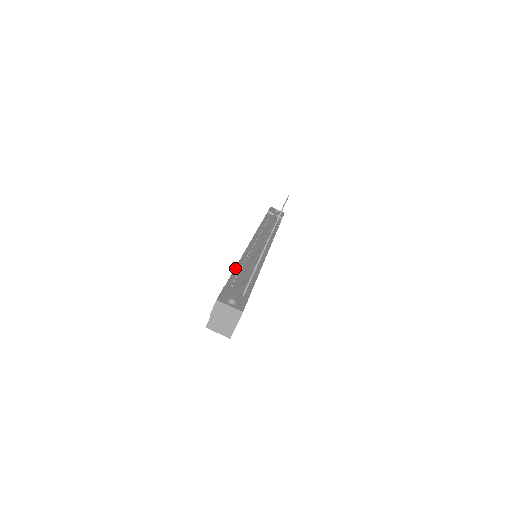
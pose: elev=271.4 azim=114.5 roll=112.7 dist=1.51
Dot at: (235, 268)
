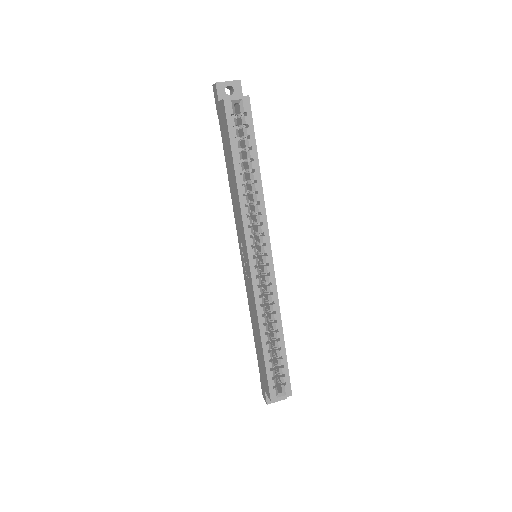
Dot at: (227, 170)
